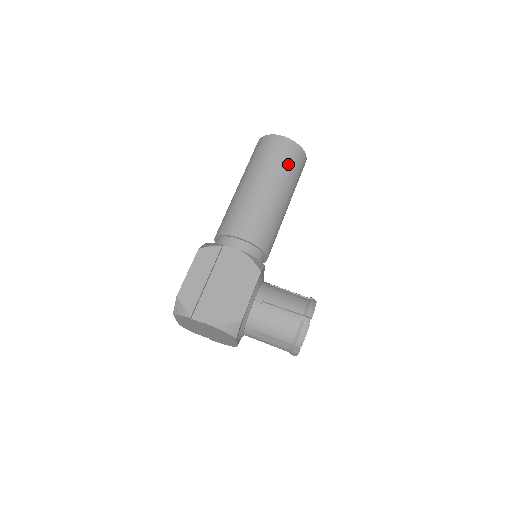
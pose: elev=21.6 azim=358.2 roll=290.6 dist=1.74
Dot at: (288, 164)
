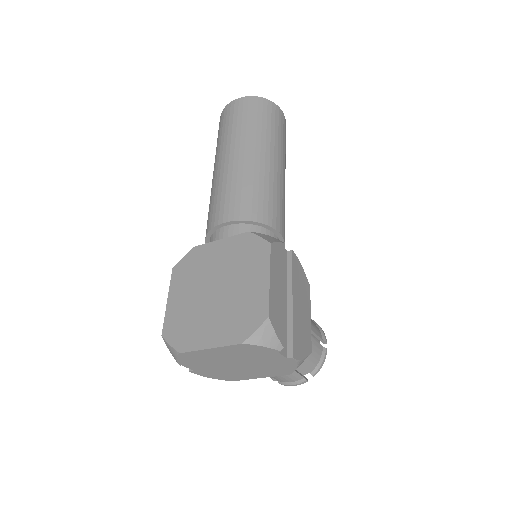
Dot at: occluded
